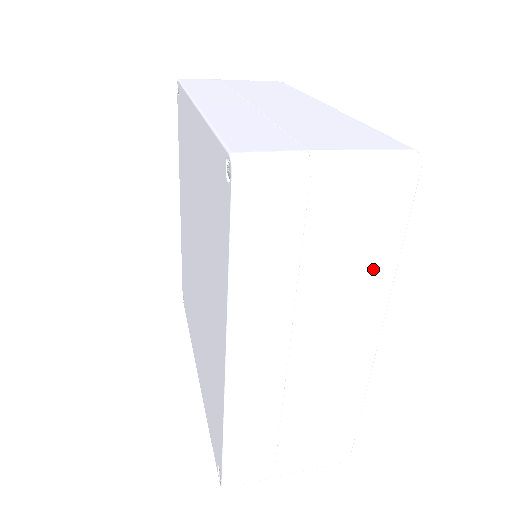
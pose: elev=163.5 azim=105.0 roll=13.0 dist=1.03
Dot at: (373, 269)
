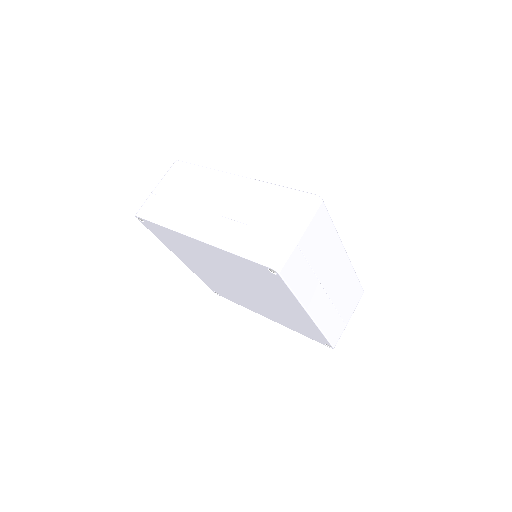
Dot at: occluded
